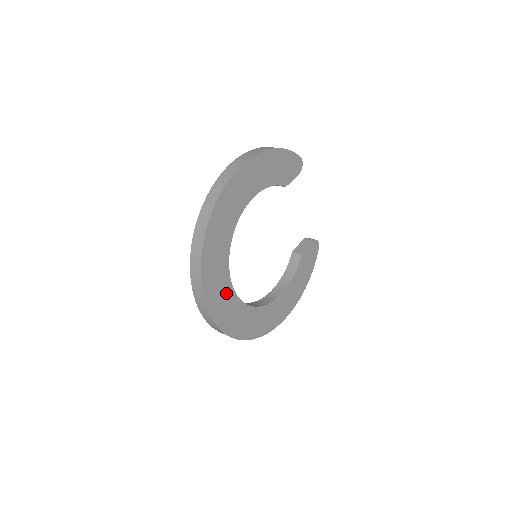
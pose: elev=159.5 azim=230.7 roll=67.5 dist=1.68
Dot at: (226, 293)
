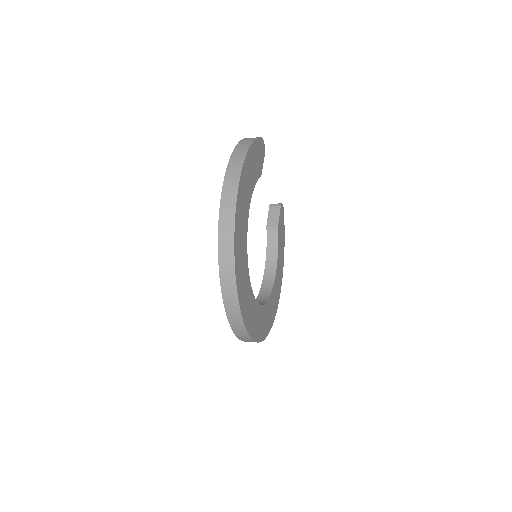
Dot at: (254, 310)
